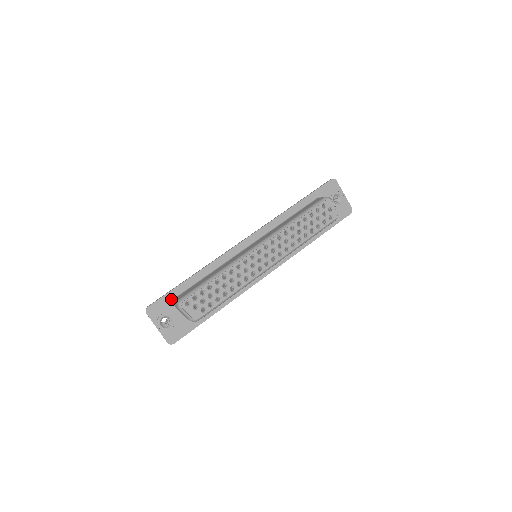
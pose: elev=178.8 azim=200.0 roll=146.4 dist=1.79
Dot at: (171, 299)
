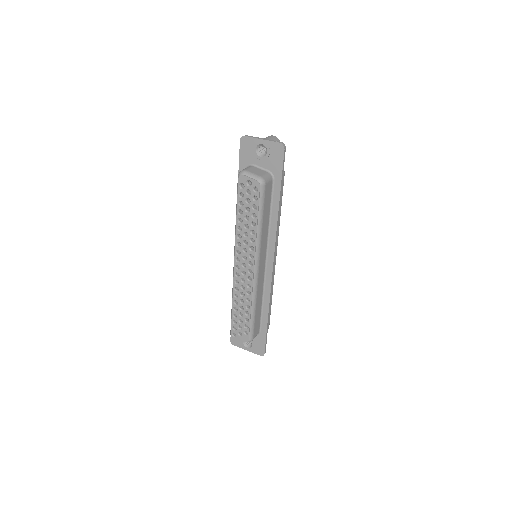
Dot at: occluded
